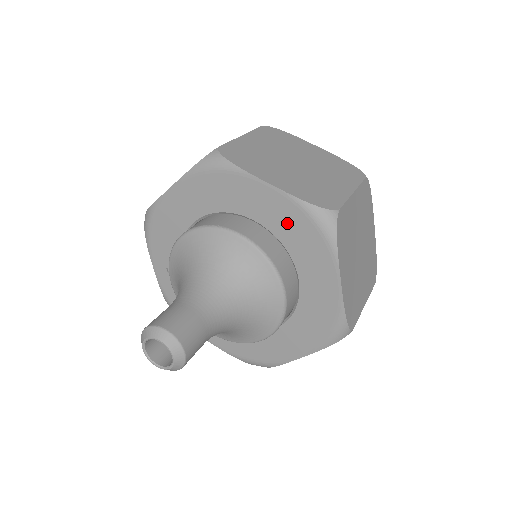
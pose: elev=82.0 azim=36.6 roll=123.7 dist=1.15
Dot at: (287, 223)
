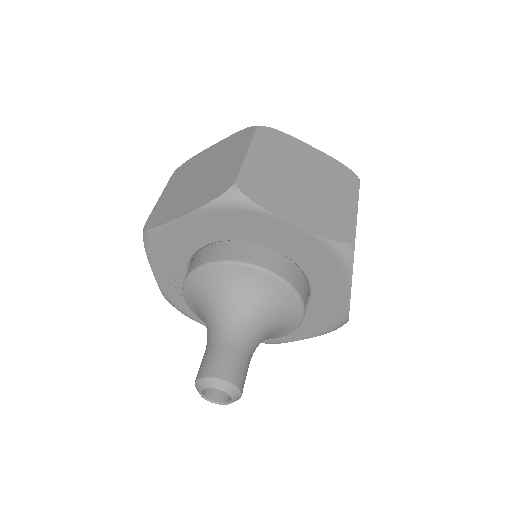
Dot at: (308, 254)
